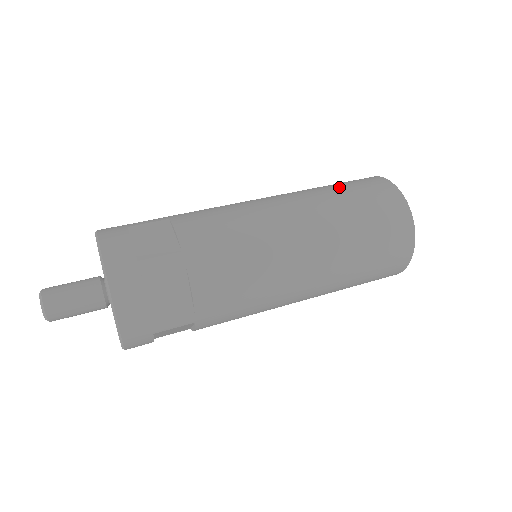
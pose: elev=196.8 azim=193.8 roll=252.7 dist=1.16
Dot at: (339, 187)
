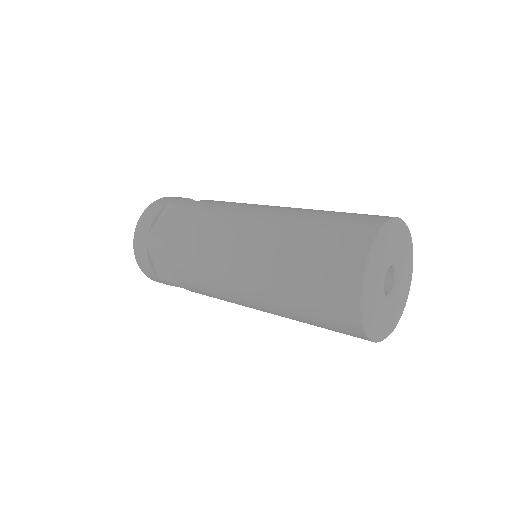
Dot at: (318, 224)
